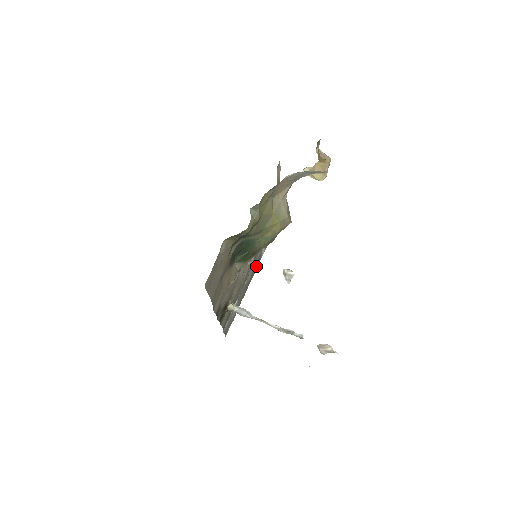
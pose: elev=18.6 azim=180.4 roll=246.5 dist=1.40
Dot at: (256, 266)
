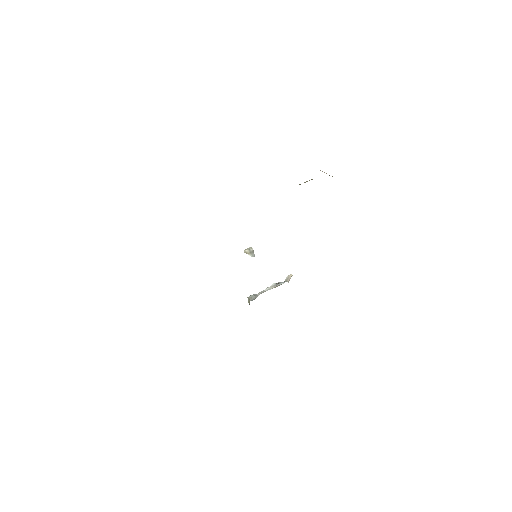
Dot at: occluded
